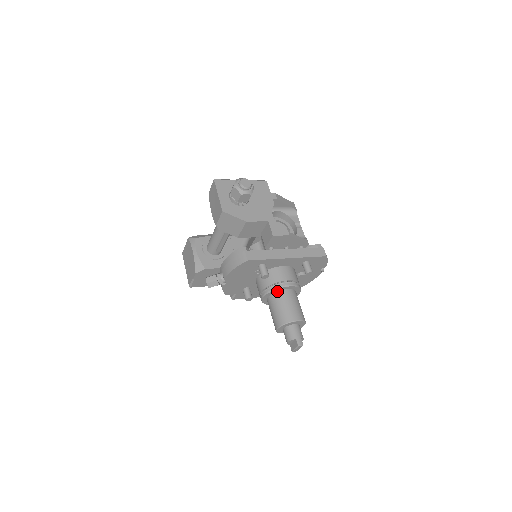
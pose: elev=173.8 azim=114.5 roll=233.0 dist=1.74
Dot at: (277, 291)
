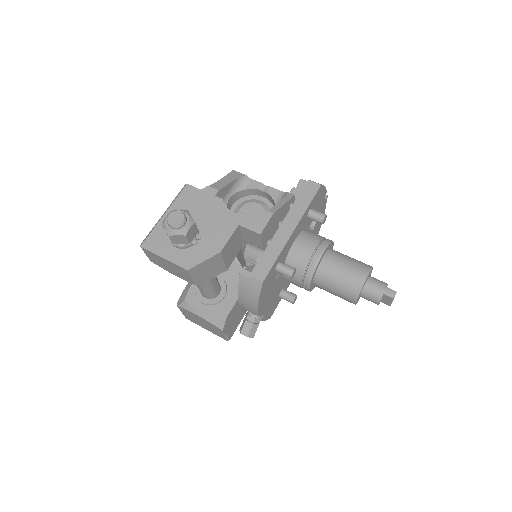
Dot at: (316, 270)
